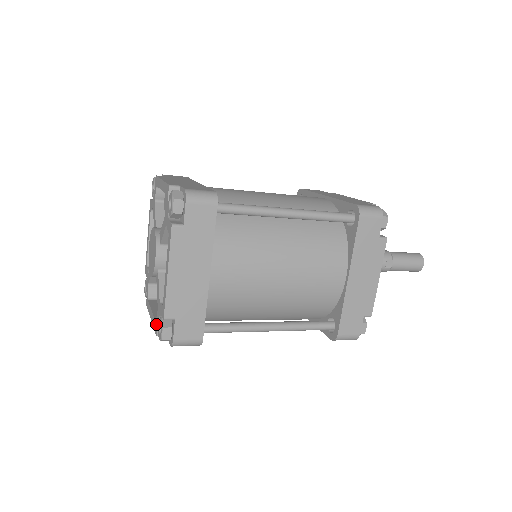
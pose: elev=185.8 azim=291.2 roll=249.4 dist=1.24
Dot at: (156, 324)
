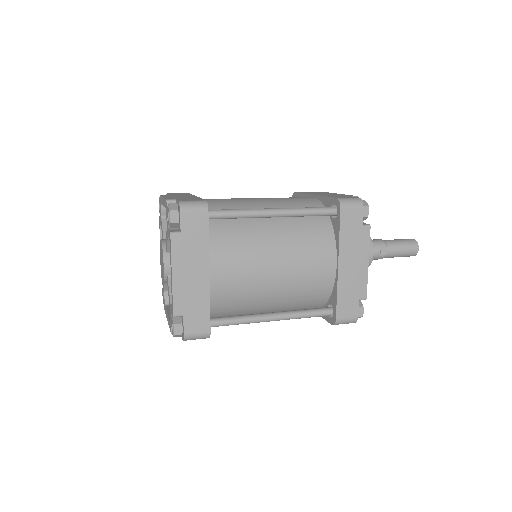
Dot at: (170, 323)
